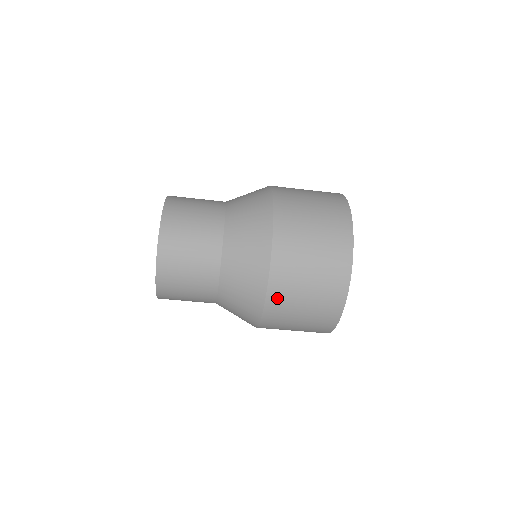
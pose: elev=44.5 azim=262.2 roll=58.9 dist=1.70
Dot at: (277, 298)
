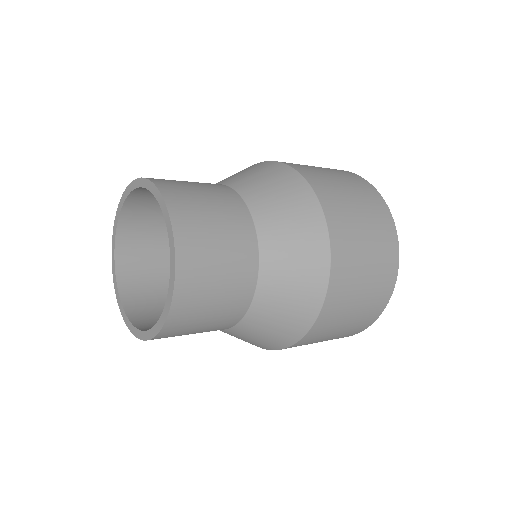
Dot at: (321, 327)
